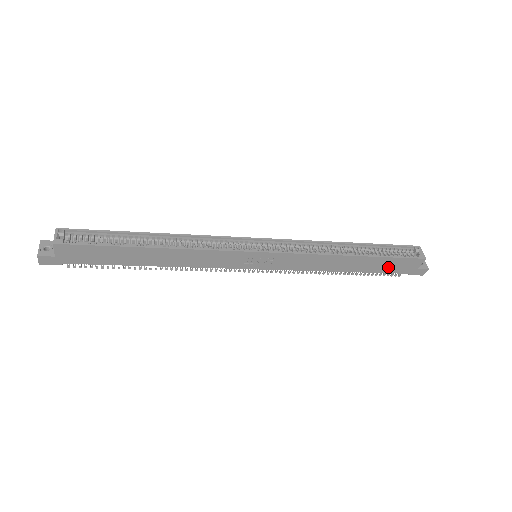
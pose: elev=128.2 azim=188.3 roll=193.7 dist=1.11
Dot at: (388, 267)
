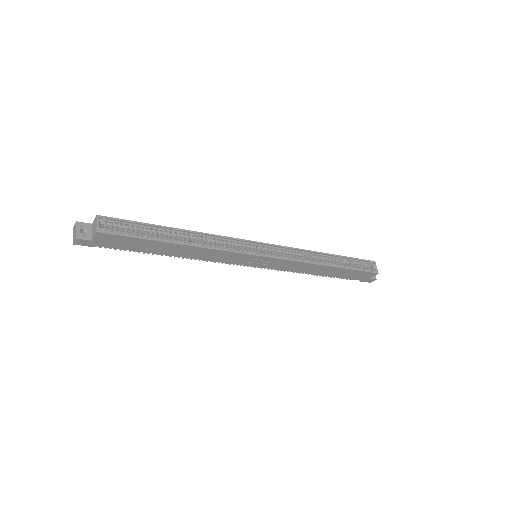
Dot at: (350, 275)
